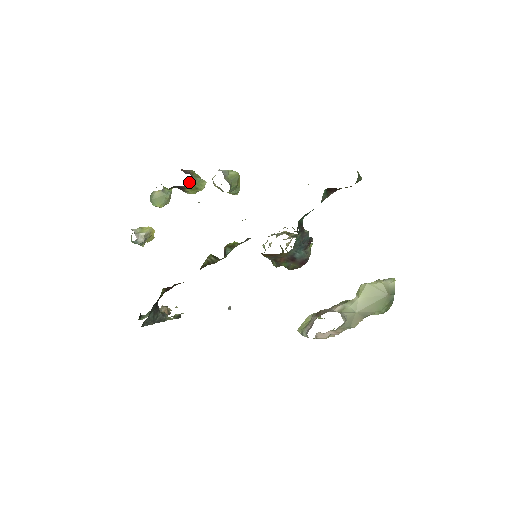
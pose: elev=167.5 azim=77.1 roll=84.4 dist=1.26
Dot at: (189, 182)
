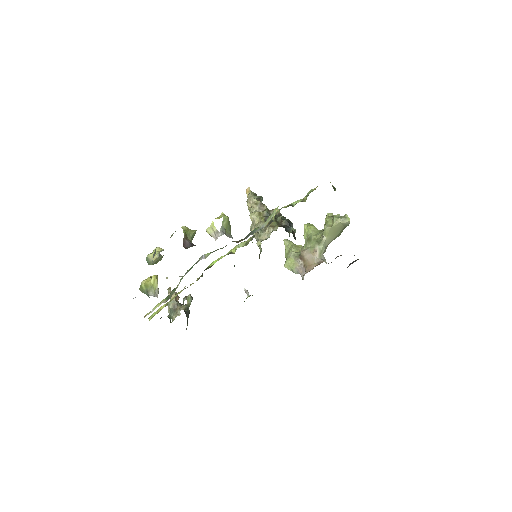
Dot at: occluded
